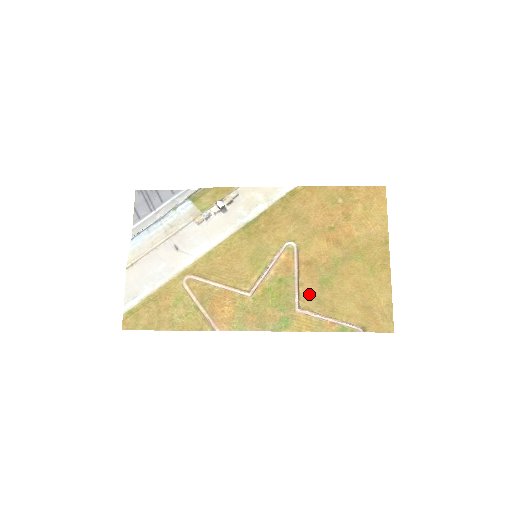
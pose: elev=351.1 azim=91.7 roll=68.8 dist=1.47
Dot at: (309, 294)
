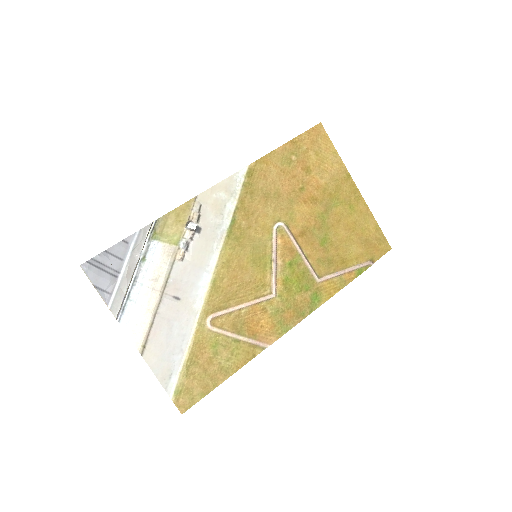
Dot at: (319, 261)
